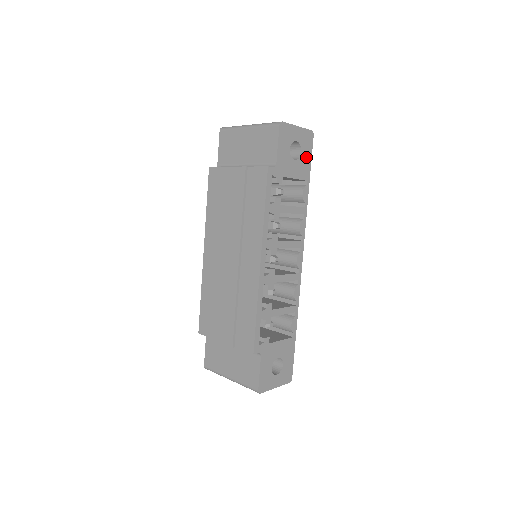
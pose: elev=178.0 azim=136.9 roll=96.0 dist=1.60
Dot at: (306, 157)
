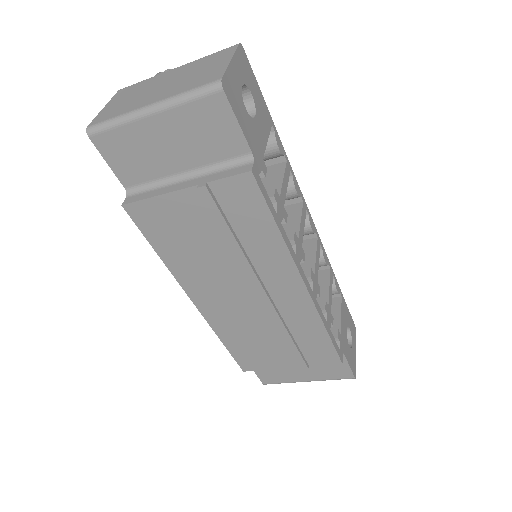
Dot at: (256, 93)
